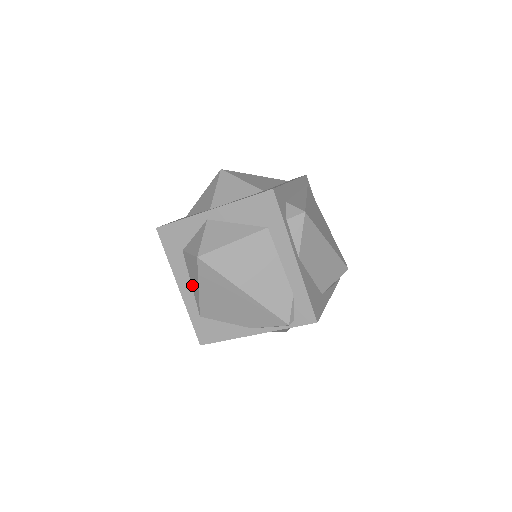
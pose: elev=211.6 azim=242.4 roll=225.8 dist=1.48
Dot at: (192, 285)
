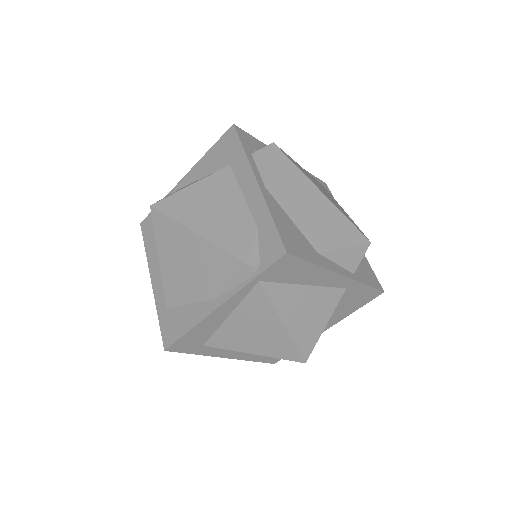
Dot at: occluded
